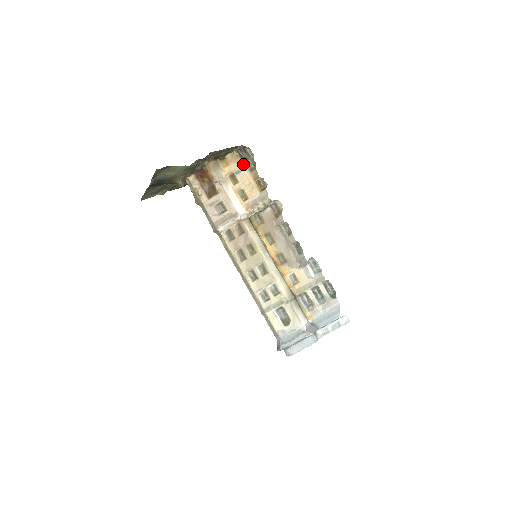
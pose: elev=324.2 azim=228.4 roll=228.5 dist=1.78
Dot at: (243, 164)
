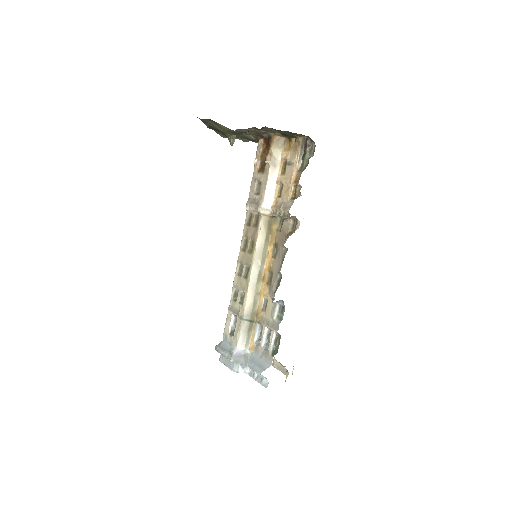
Dot at: (297, 158)
